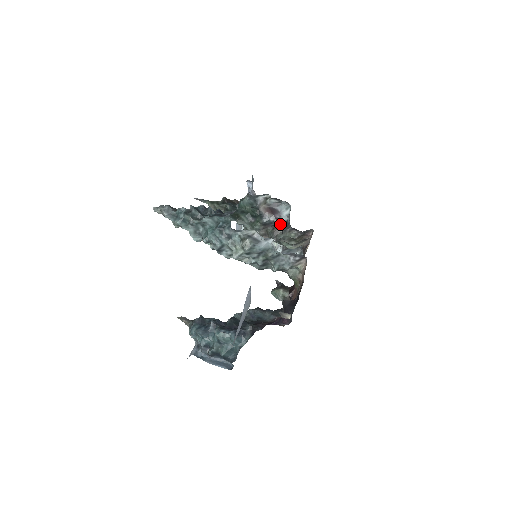
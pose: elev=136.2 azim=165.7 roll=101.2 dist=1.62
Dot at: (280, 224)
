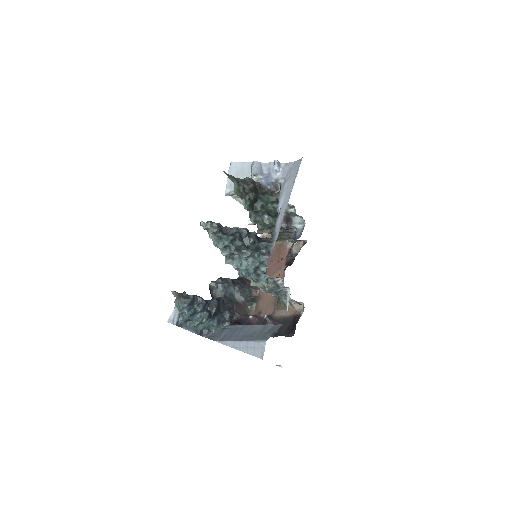
Dot at: (286, 229)
